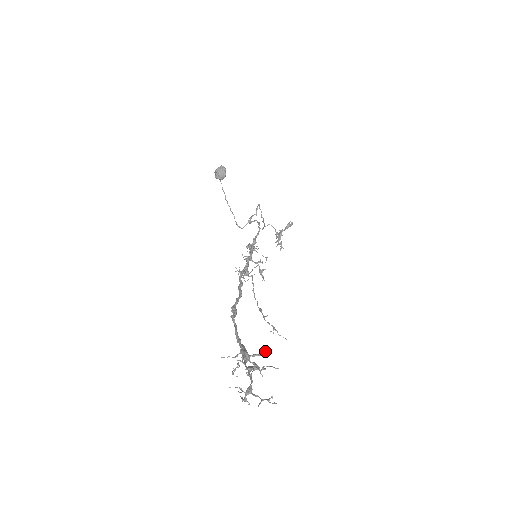
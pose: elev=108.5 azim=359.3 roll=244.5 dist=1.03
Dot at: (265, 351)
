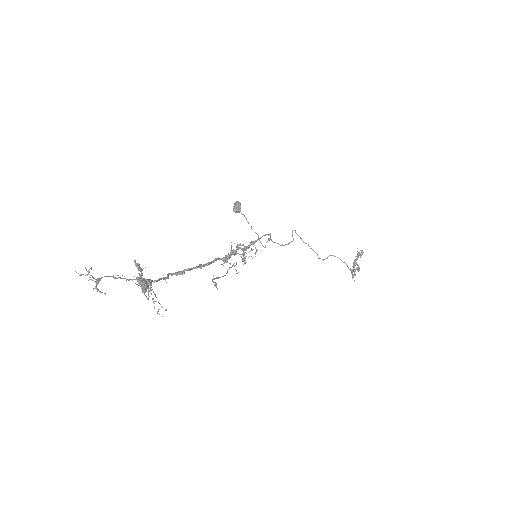
Dot at: (137, 264)
